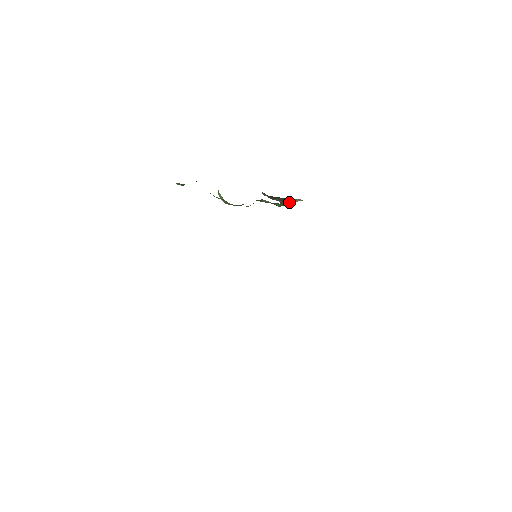
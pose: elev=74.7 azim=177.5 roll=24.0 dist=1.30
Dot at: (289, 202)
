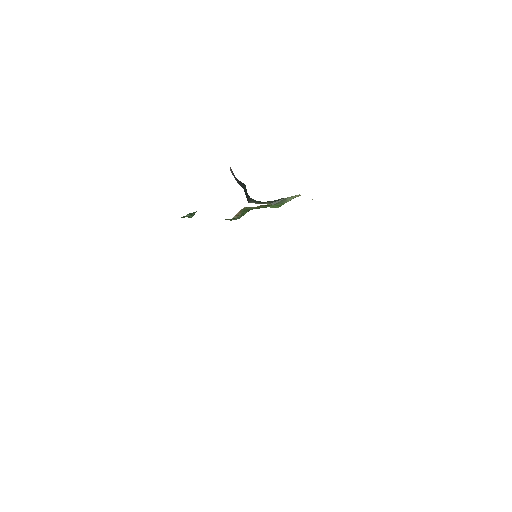
Dot at: (285, 201)
